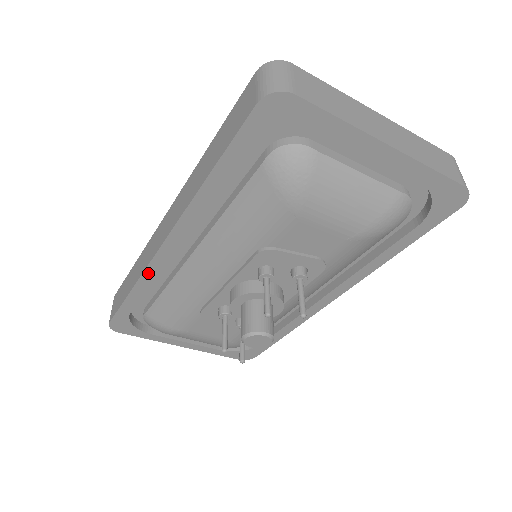
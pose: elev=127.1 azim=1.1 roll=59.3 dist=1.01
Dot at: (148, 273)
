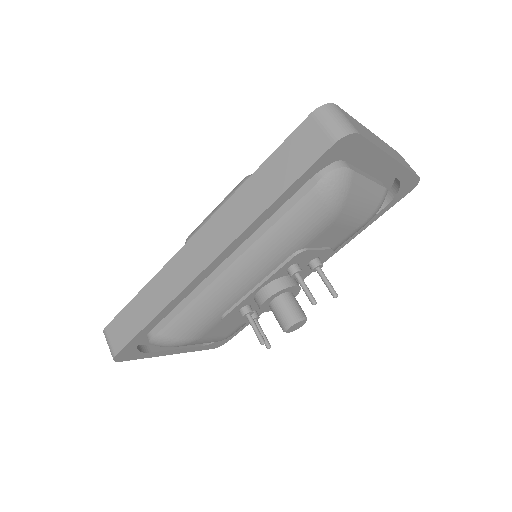
Dot at: (180, 296)
